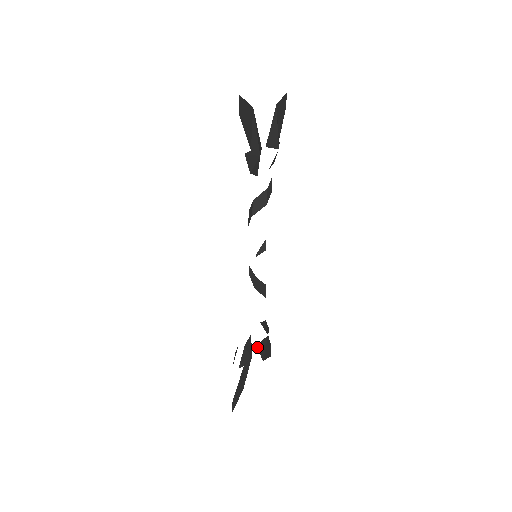
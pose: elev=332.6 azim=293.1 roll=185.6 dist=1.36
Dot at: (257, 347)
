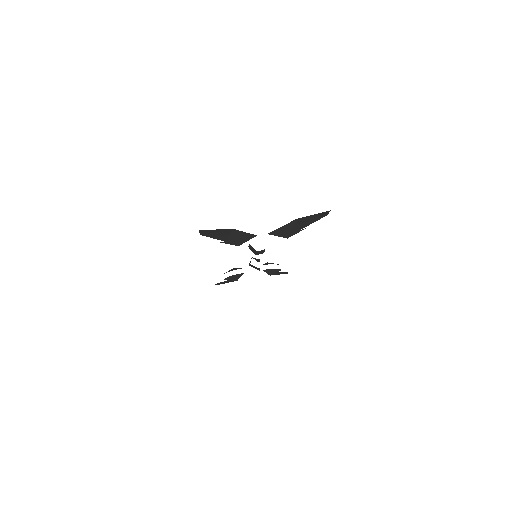
Dot at: occluded
